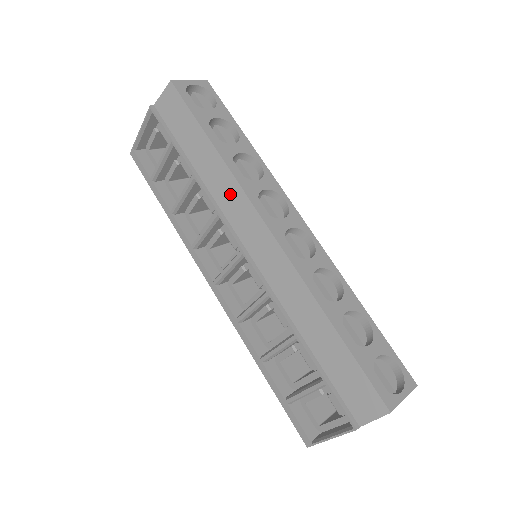
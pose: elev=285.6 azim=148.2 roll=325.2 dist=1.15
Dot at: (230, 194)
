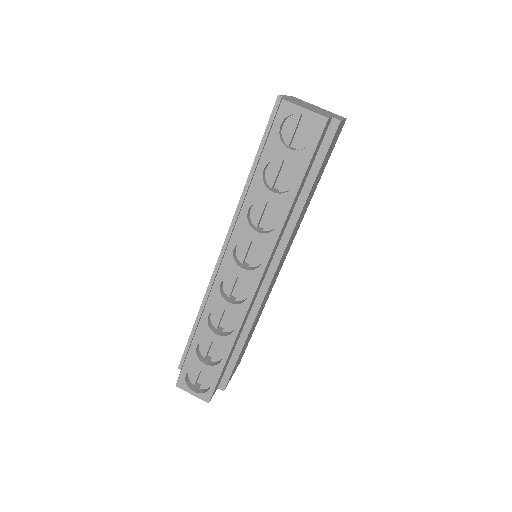
Dot at: (237, 218)
